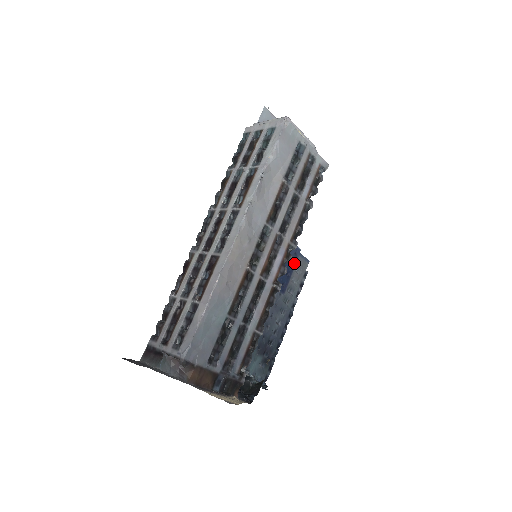
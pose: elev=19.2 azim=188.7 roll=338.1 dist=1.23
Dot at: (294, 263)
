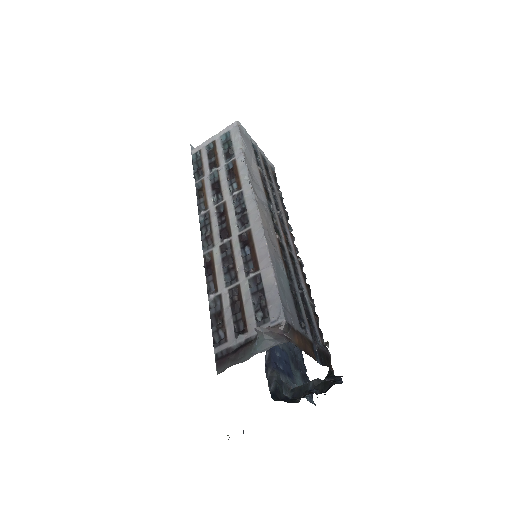
Dot at: occluded
